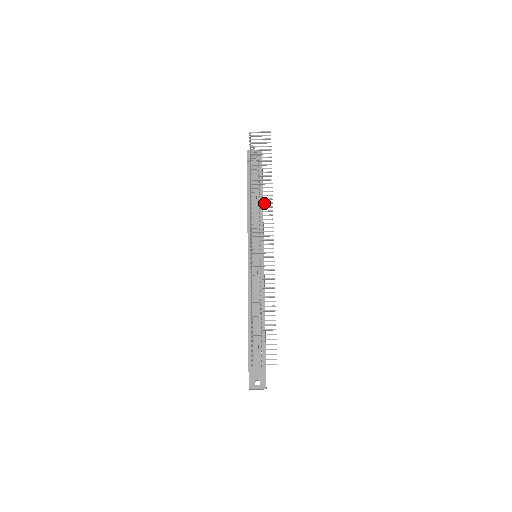
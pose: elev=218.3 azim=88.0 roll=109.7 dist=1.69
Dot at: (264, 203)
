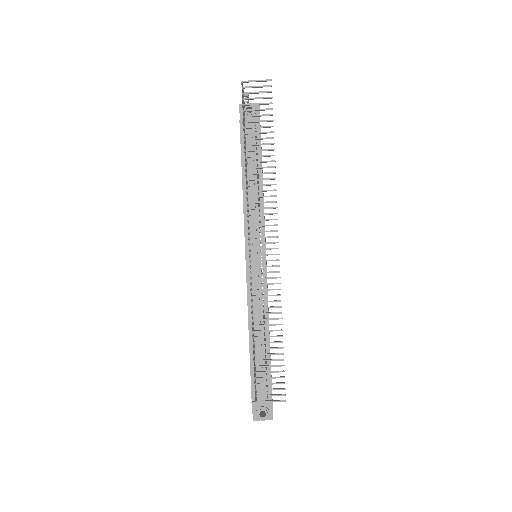
Dot at: (265, 191)
